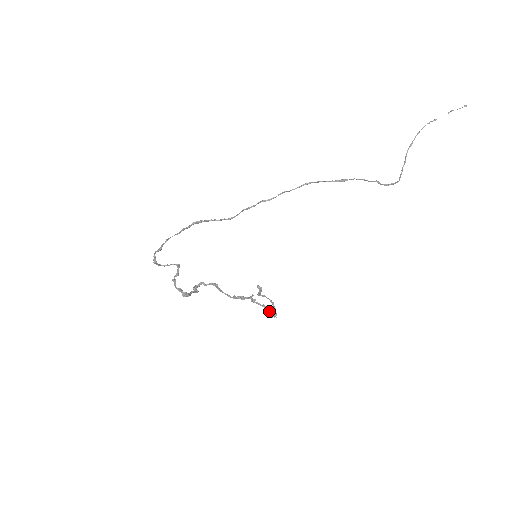
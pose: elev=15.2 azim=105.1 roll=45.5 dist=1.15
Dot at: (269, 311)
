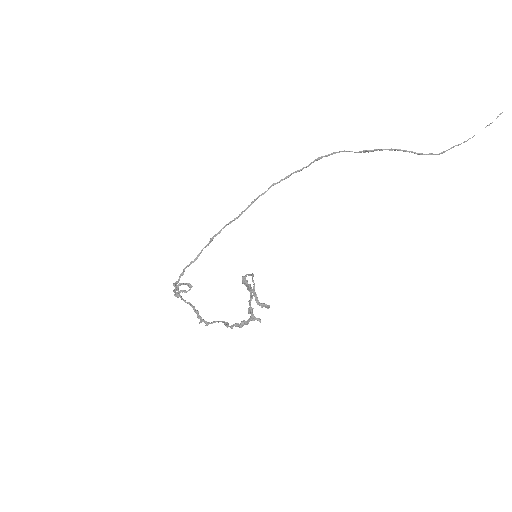
Dot at: occluded
